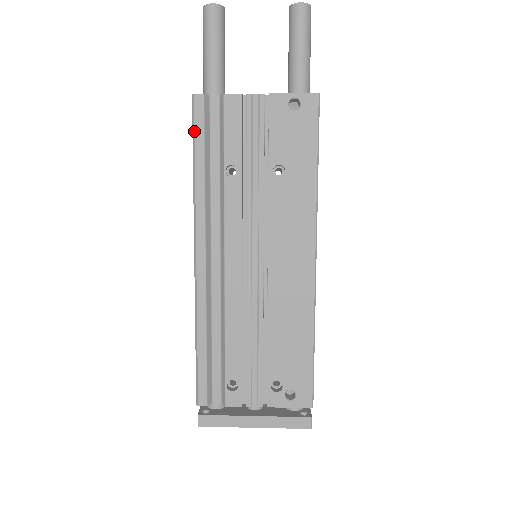
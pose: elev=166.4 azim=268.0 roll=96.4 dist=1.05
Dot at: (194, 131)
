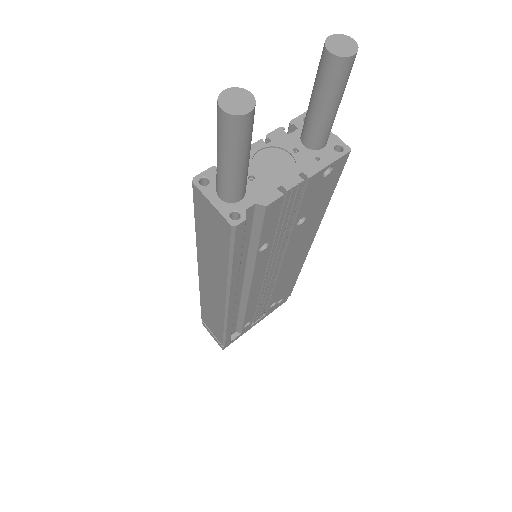
Dot at: (233, 249)
